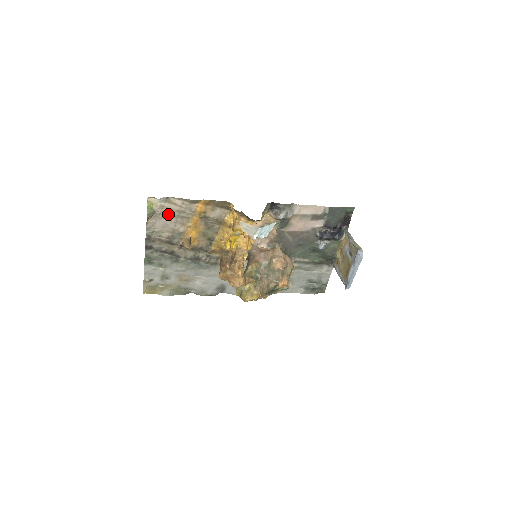
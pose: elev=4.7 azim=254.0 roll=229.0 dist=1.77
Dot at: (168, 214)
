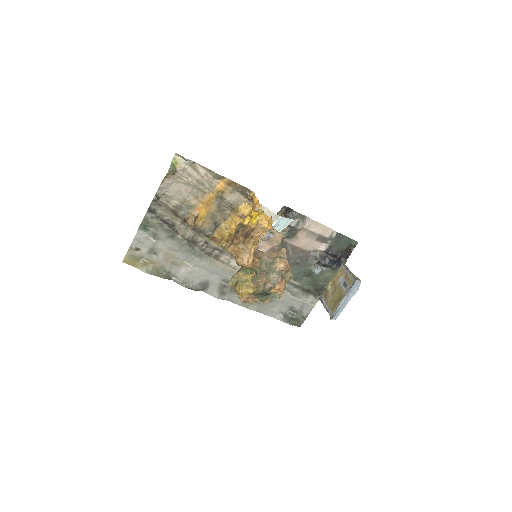
Dot at: (187, 180)
